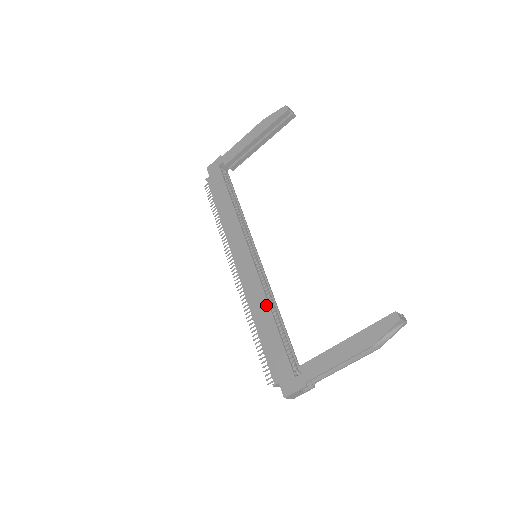
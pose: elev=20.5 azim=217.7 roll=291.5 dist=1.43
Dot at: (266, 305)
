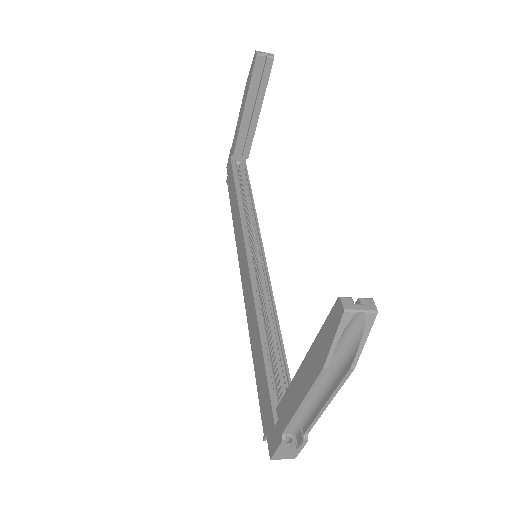
Dot at: (255, 321)
